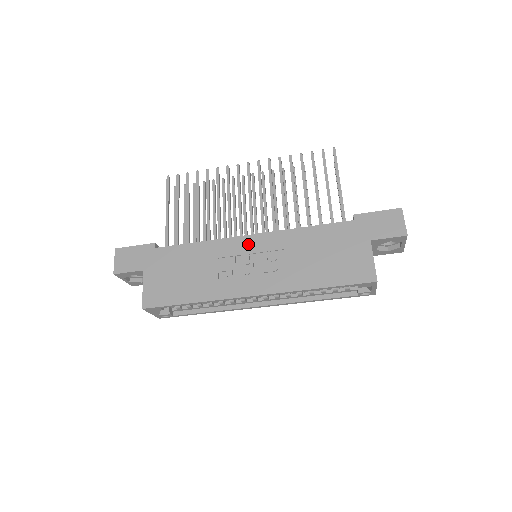
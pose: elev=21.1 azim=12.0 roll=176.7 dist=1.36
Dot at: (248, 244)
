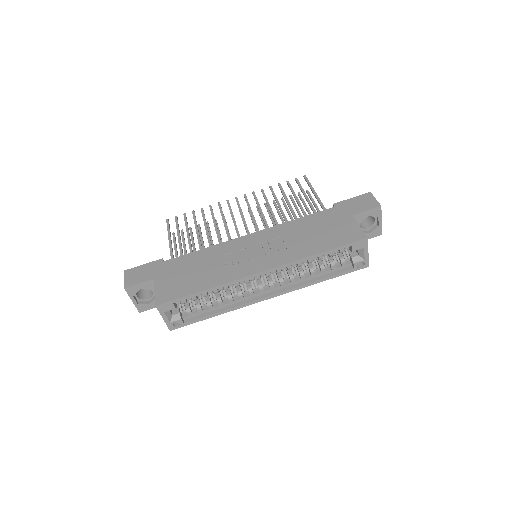
Dot at: (248, 240)
